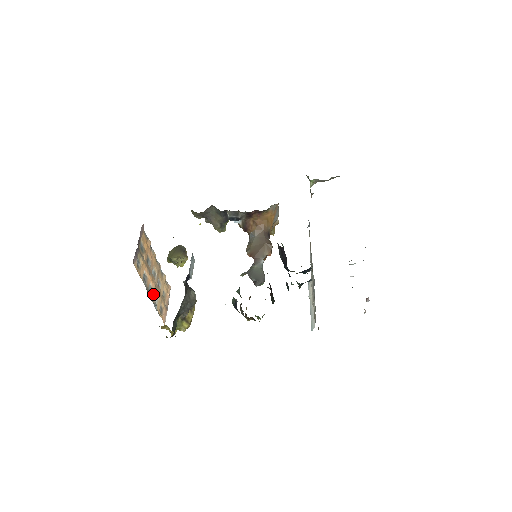
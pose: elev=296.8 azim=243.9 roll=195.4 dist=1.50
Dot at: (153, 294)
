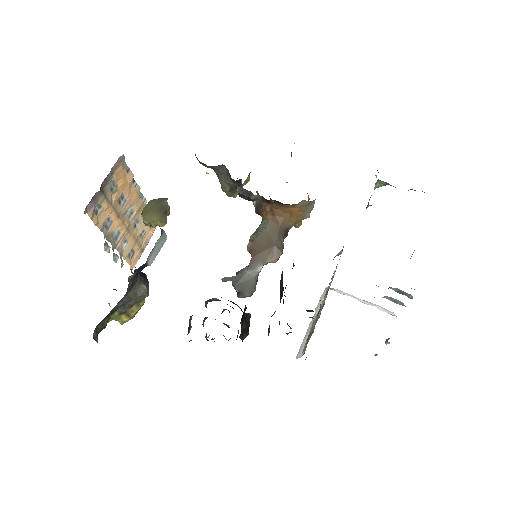
Dot at: (120, 240)
